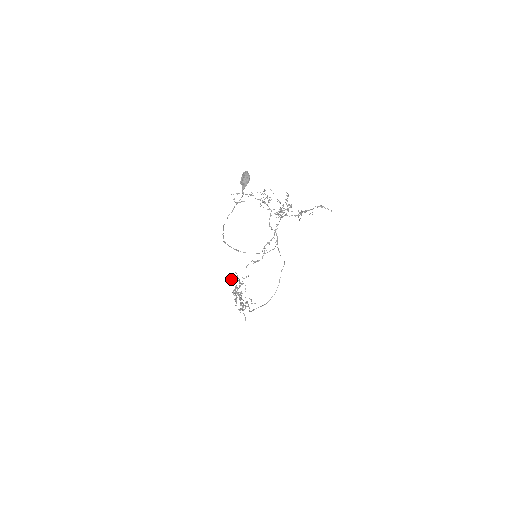
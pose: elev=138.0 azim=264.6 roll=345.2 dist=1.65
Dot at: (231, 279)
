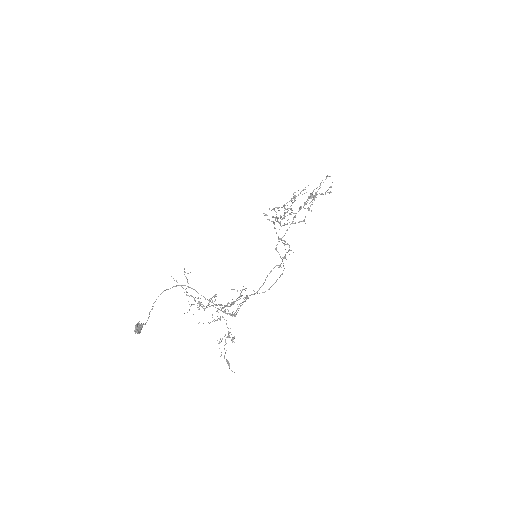
Dot at: (266, 215)
